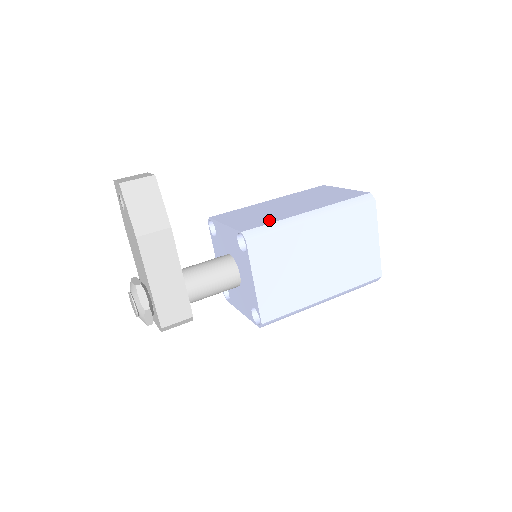
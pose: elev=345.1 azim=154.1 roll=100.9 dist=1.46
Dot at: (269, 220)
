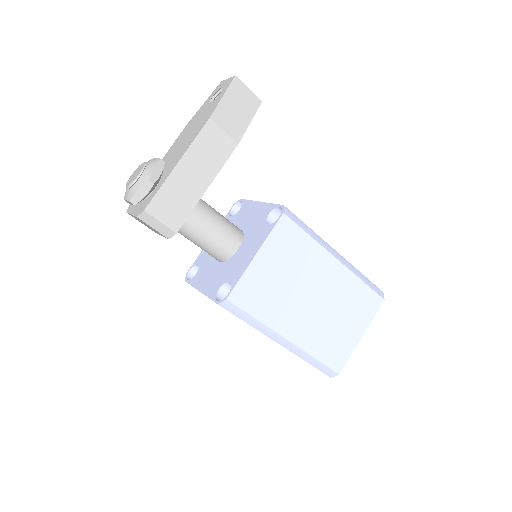
Dot at: occluded
